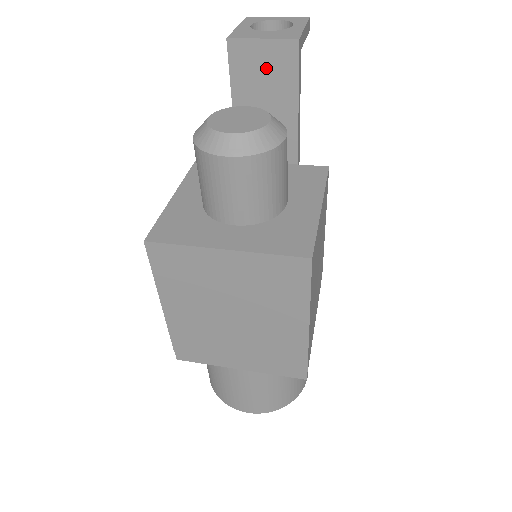
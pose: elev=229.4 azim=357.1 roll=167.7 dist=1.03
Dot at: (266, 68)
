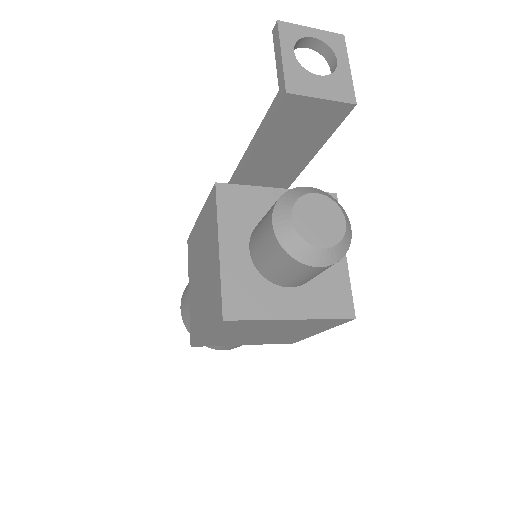
Dot at: (312, 117)
